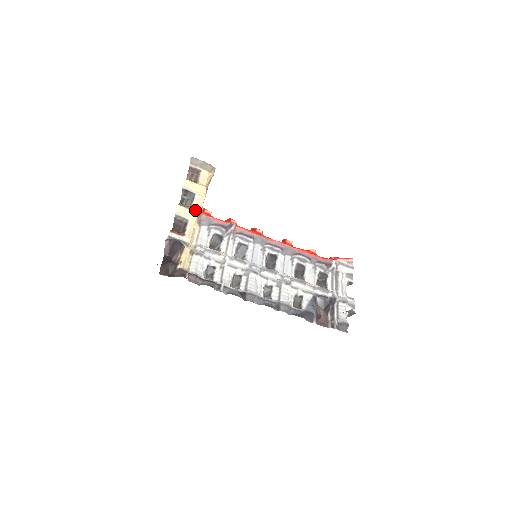
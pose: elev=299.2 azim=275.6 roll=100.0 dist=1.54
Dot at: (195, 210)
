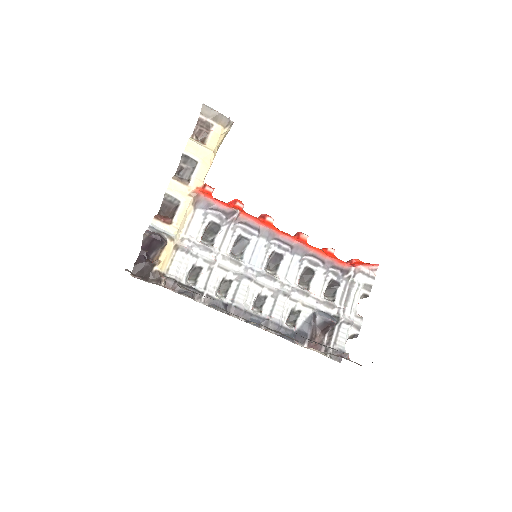
Dot at: (193, 186)
